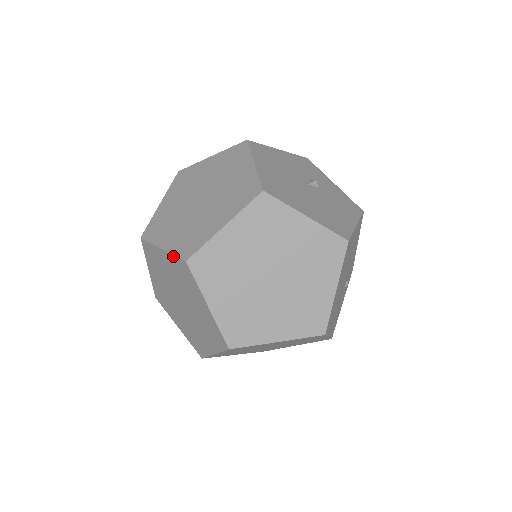
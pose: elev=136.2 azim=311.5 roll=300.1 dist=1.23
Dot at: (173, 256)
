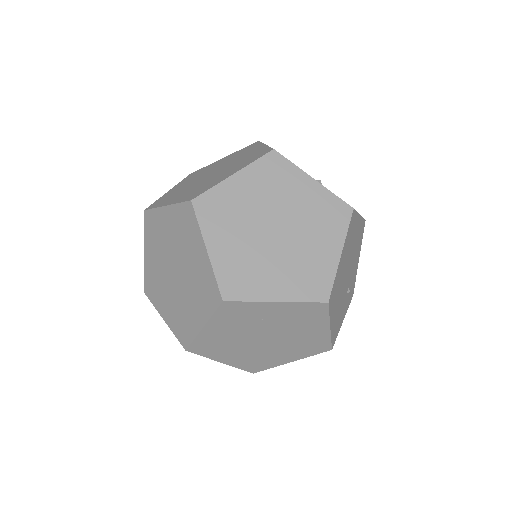
Dot at: (177, 205)
